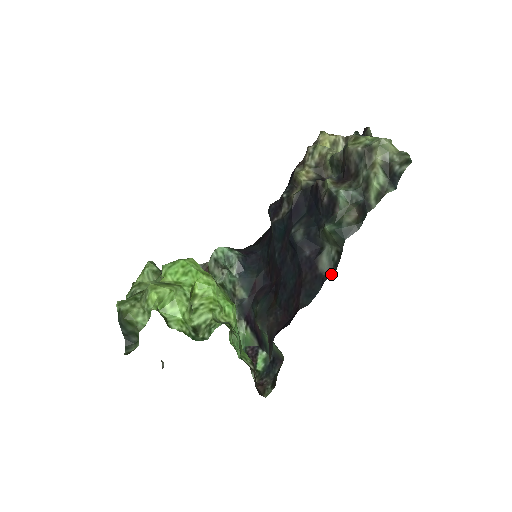
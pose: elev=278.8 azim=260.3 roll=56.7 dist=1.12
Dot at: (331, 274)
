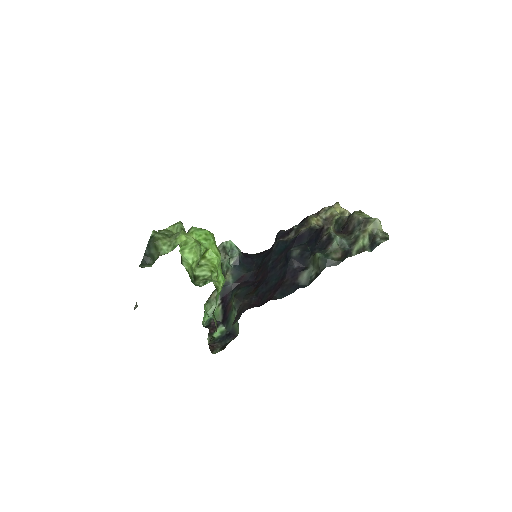
Dot at: (305, 286)
